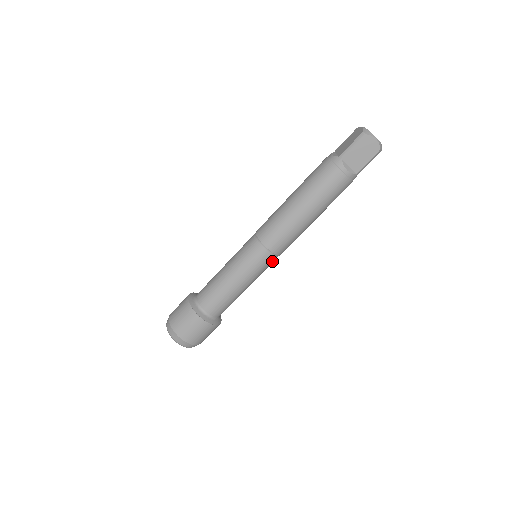
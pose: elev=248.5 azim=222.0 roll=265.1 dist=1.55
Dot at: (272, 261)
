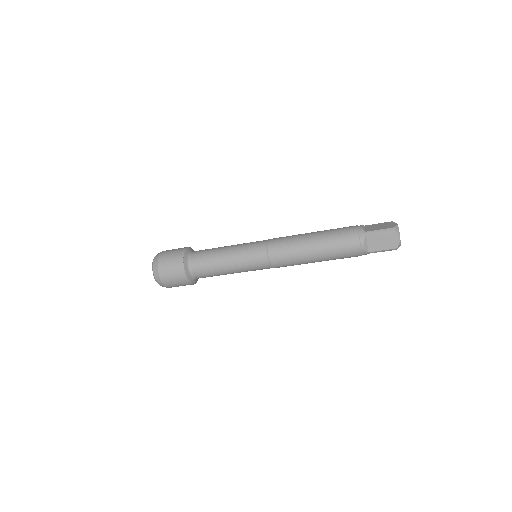
Dot at: (265, 268)
